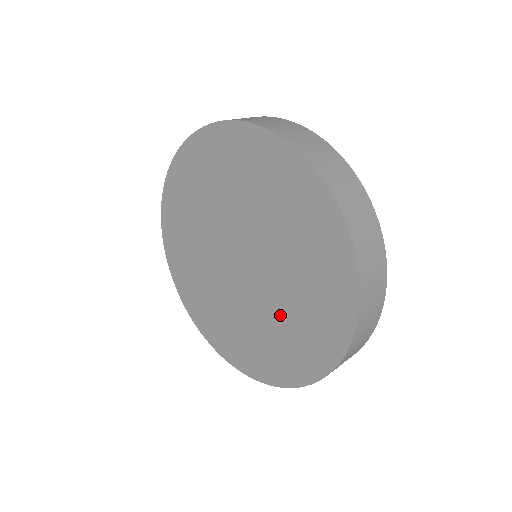
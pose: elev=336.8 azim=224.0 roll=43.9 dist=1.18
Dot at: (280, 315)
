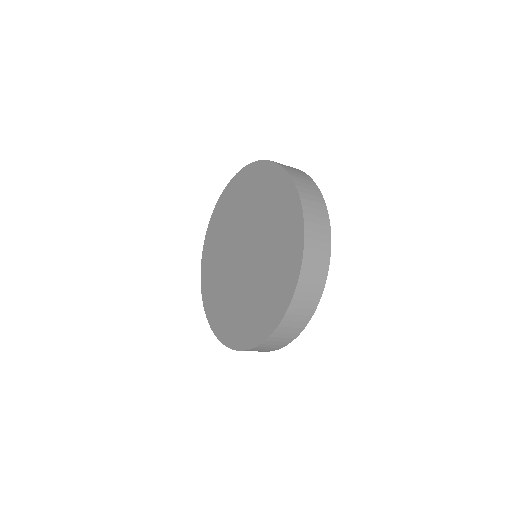
Dot at: (270, 250)
